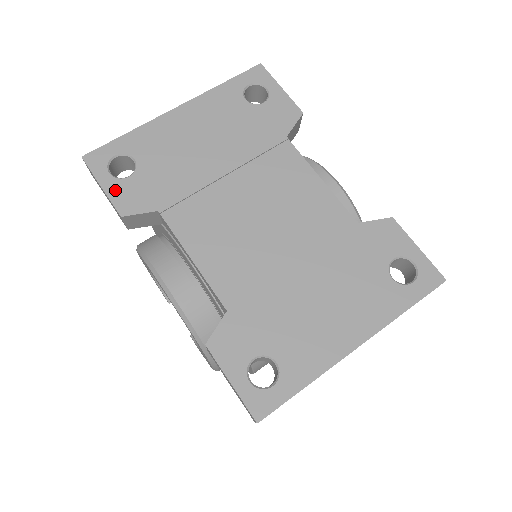
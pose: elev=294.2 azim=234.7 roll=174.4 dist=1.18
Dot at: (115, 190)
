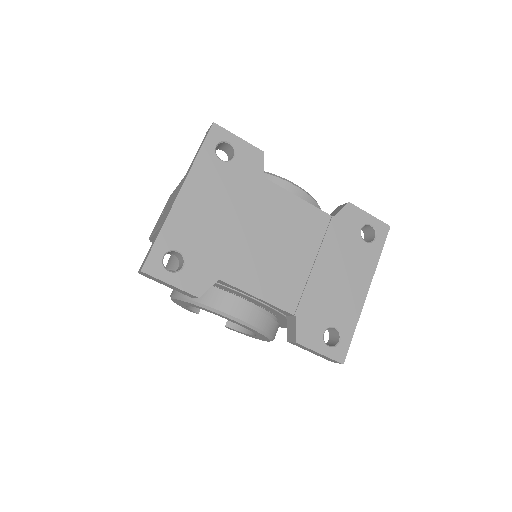
Dot at: (182, 282)
